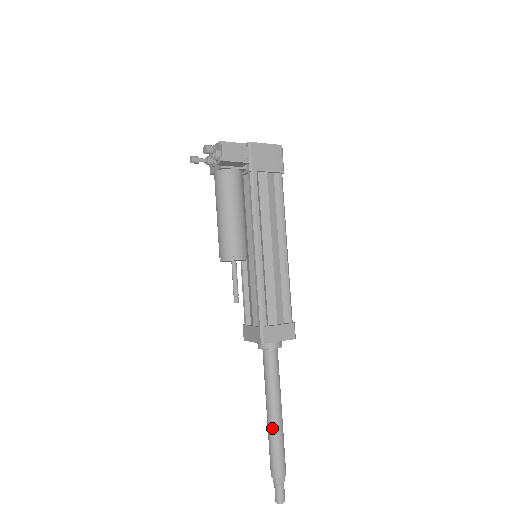
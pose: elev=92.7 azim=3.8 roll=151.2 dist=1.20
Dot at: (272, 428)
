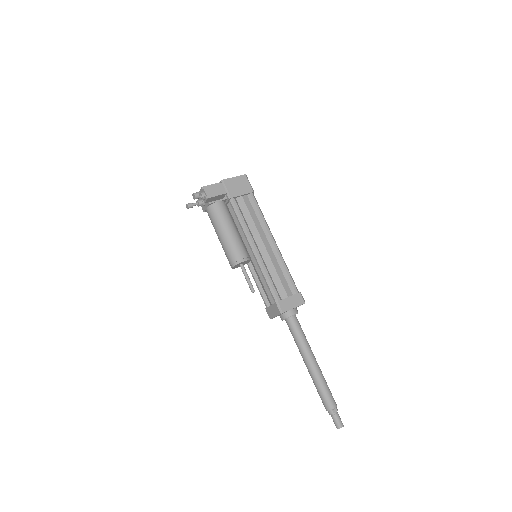
Dot at: (313, 374)
